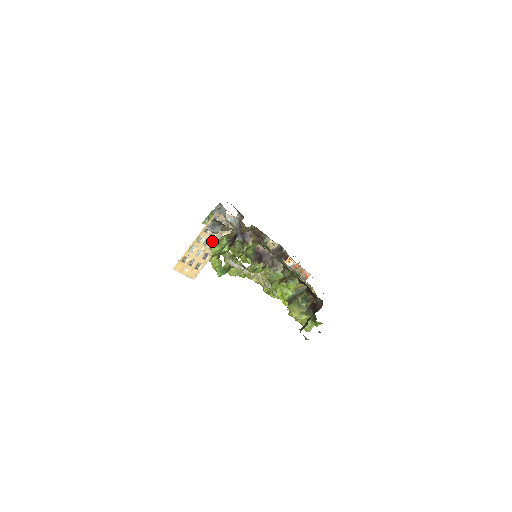
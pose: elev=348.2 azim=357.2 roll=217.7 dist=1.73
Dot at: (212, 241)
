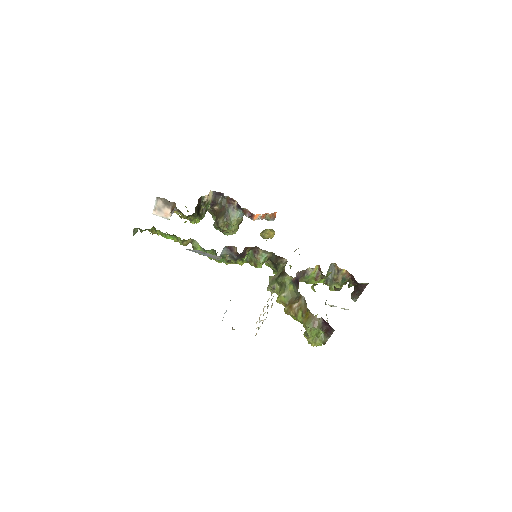
Dot at: occluded
